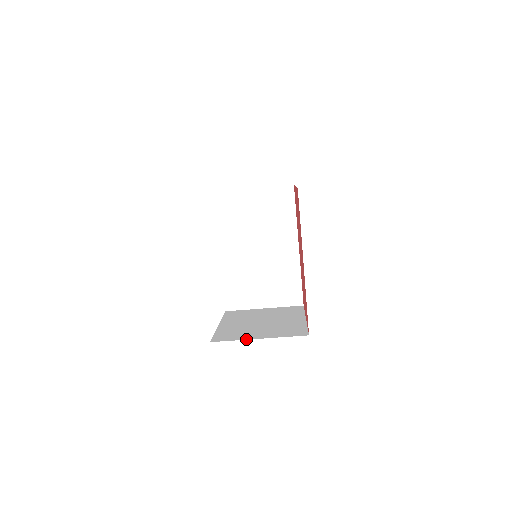
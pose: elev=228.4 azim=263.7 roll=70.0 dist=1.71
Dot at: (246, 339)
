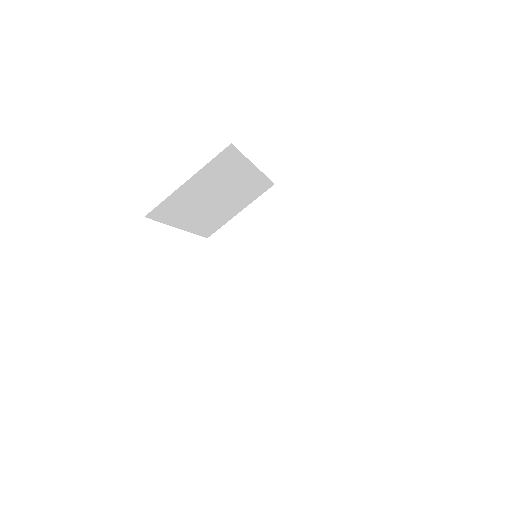
Dot at: occluded
